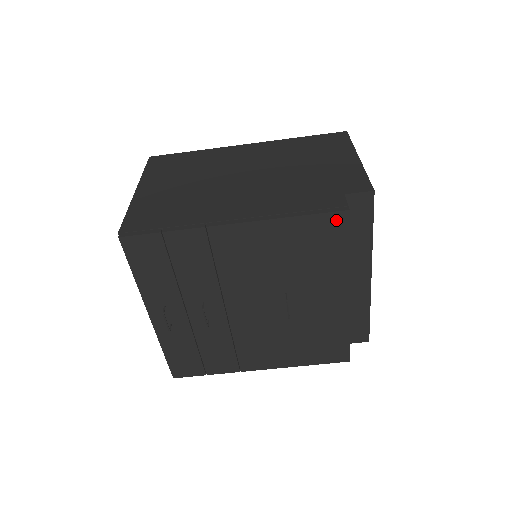
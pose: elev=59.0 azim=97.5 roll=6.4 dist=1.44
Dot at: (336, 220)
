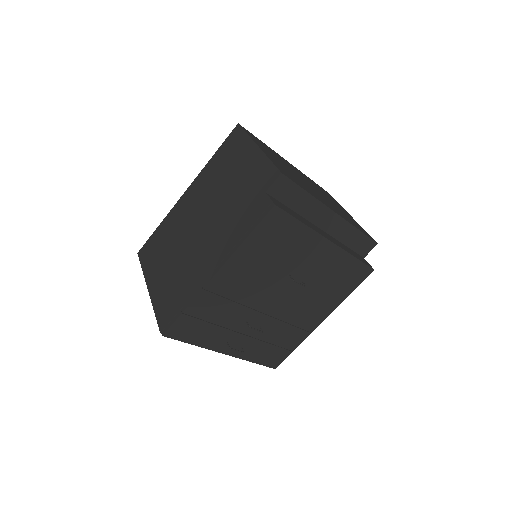
Dot at: (273, 217)
